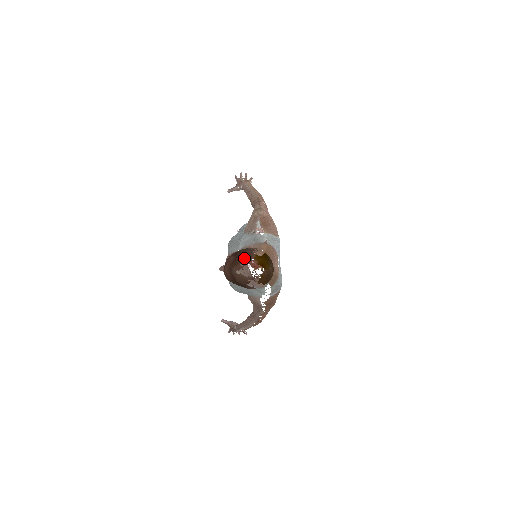
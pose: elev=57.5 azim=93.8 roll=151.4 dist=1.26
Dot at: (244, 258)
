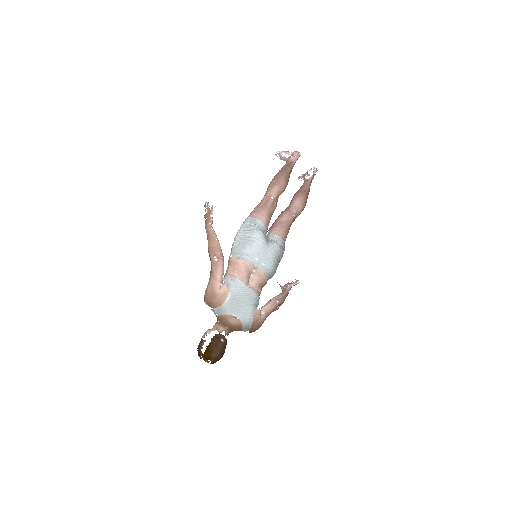
Dot at: (199, 355)
